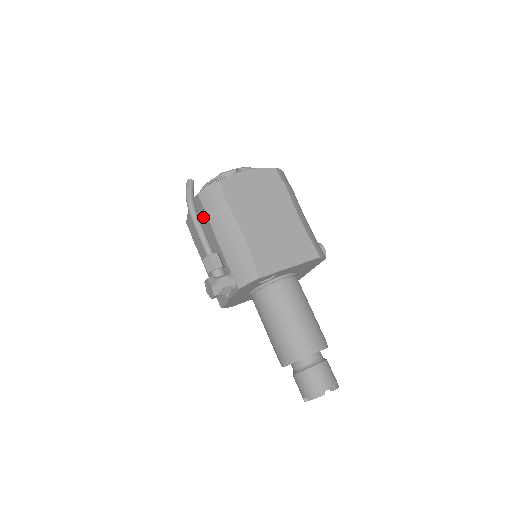
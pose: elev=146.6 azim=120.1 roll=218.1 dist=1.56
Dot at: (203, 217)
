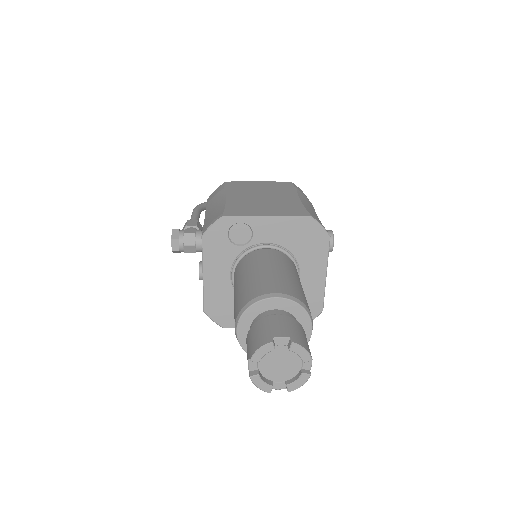
Dot at: occluded
